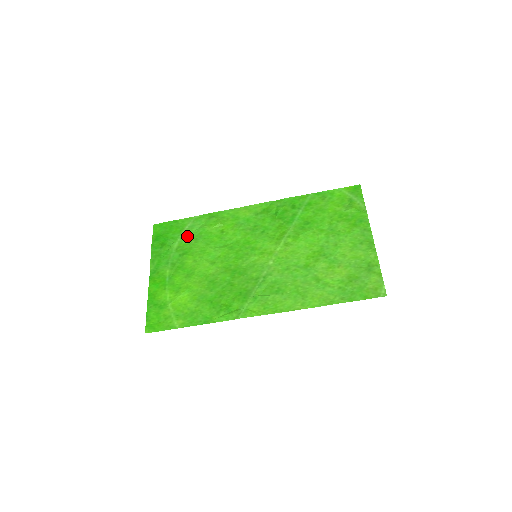
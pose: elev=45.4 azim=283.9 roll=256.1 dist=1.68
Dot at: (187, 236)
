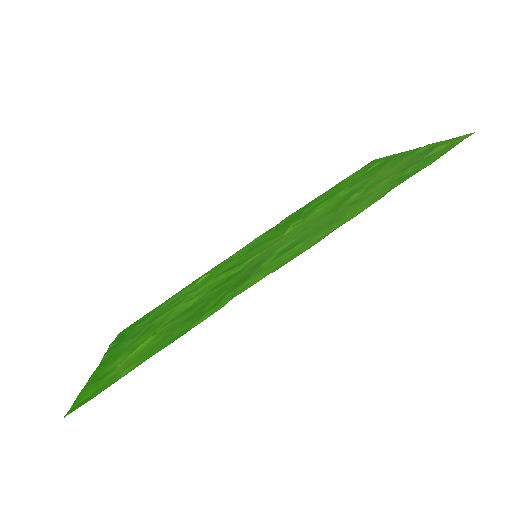
Dot at: (161, 309)
